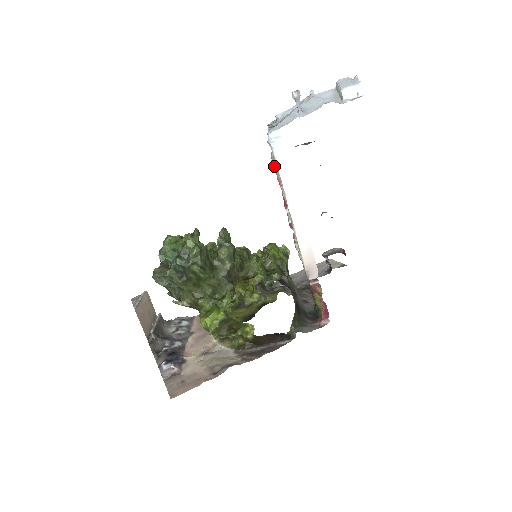
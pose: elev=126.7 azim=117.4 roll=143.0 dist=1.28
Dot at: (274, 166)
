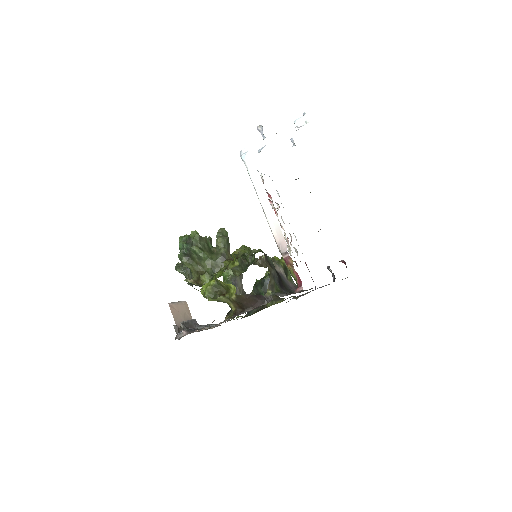
Dot at: occluded
